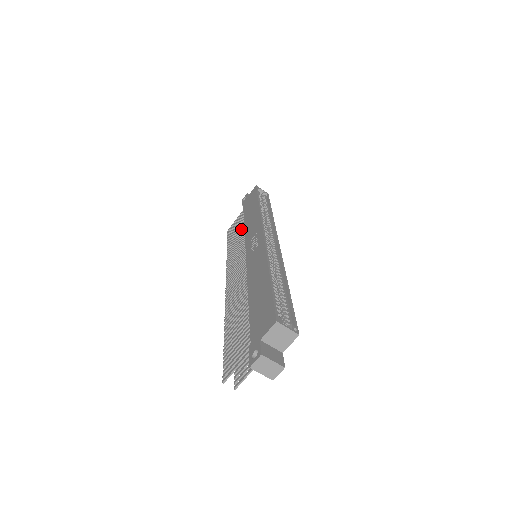
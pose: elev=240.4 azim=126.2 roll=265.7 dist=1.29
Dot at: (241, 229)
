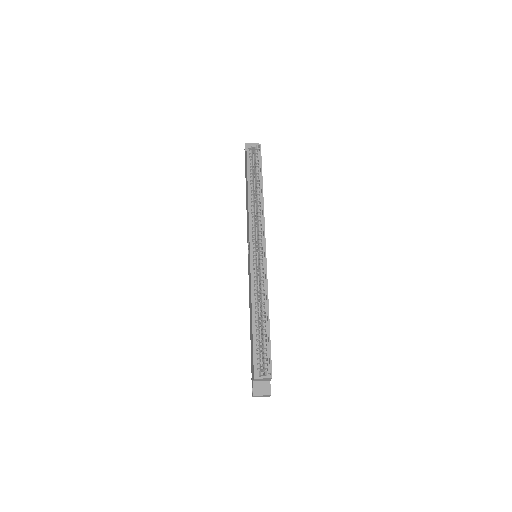
Dot at: occluded
